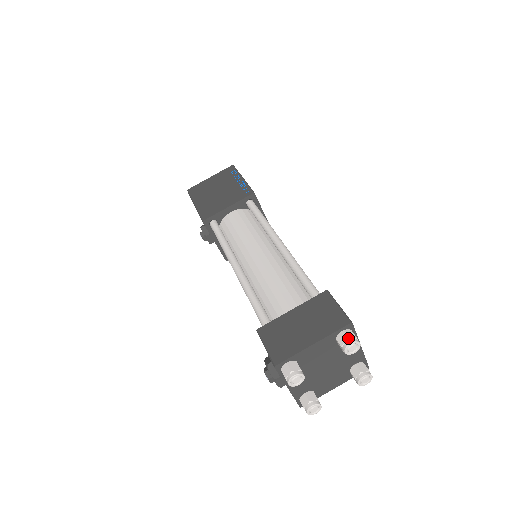
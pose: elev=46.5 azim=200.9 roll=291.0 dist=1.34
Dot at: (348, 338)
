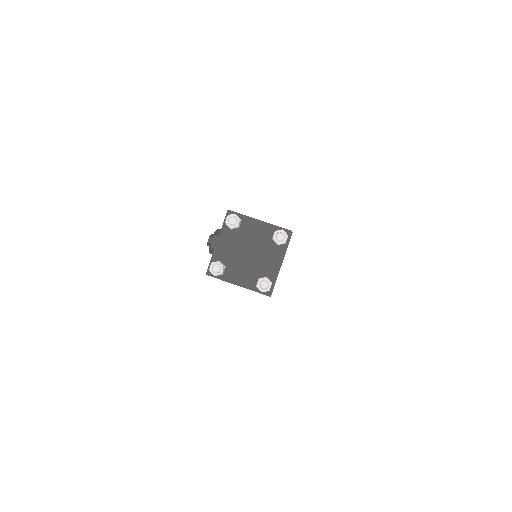
Dot at: (283, 230)
